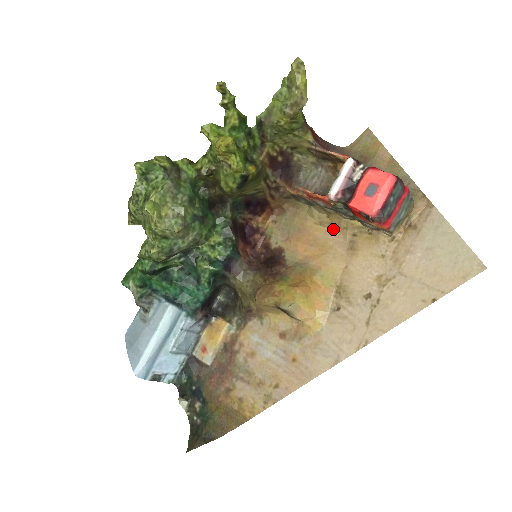
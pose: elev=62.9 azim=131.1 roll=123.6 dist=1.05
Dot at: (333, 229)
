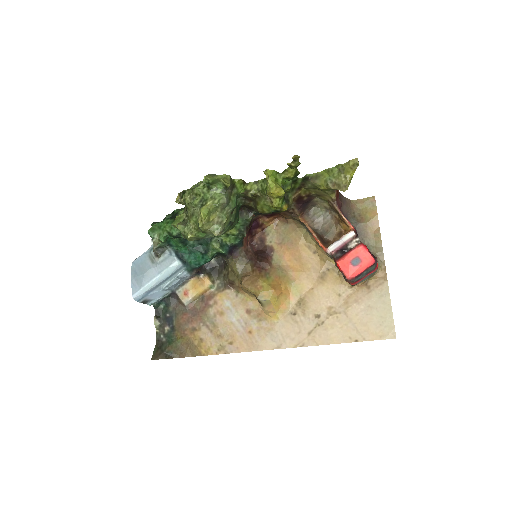
Dot at: (316, 256)
